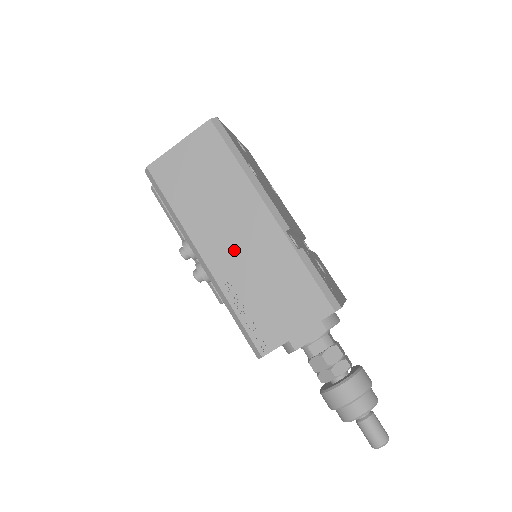
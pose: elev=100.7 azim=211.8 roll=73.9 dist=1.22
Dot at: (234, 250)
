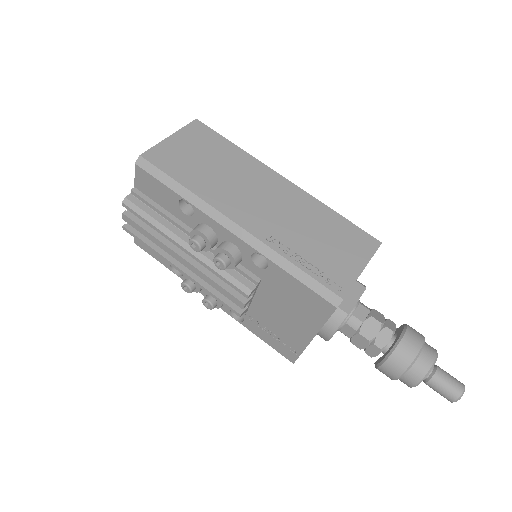
Dot at: (266, 211)
